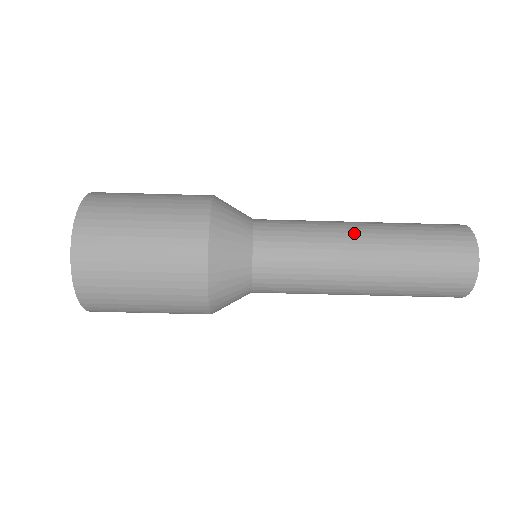
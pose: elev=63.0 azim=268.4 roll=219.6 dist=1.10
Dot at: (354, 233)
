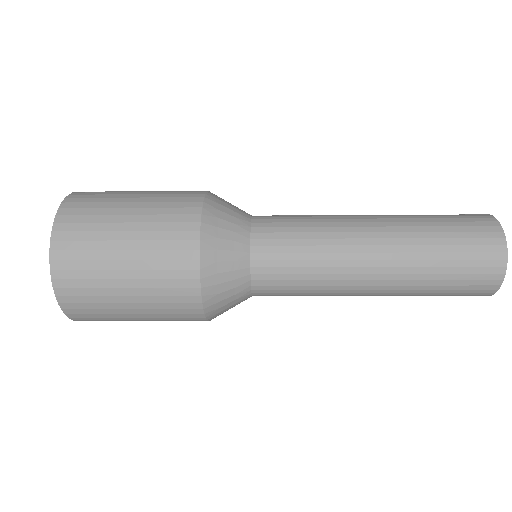
Dot at: (363, 286)
